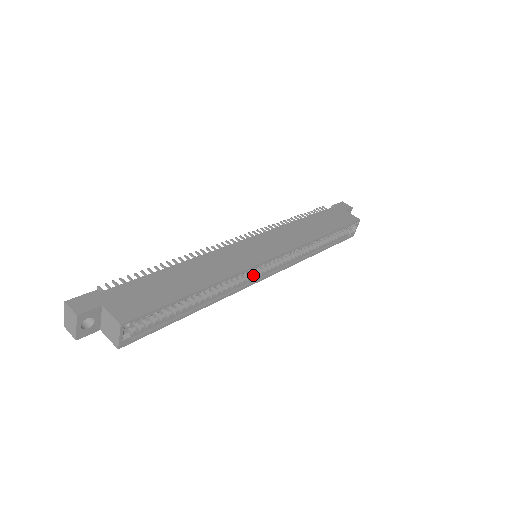
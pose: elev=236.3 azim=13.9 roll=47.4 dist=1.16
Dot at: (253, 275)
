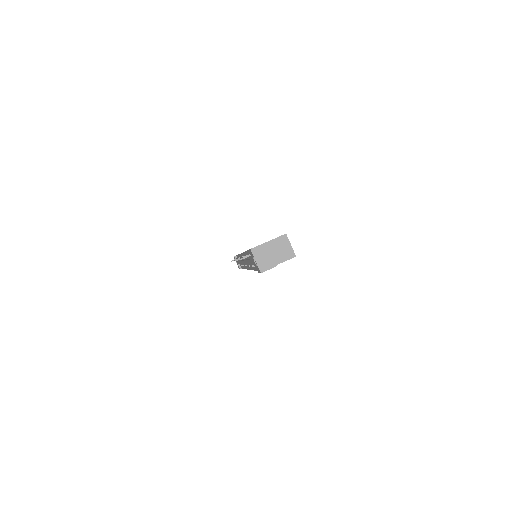
Dot at: occluded
